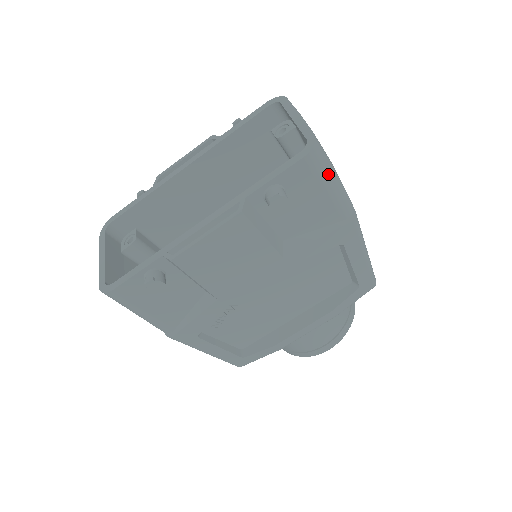
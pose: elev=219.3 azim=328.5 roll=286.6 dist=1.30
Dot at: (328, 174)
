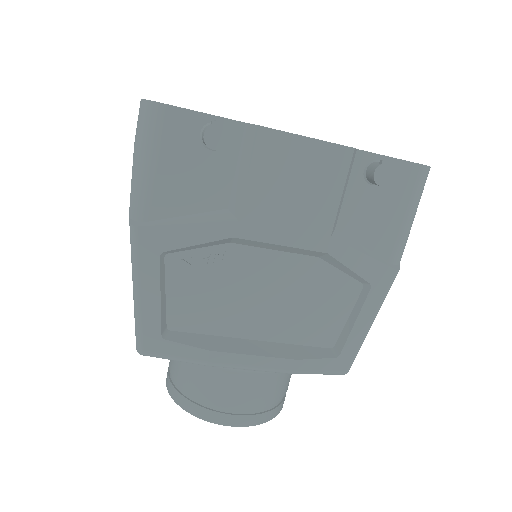
Dot at: (417, 203)
